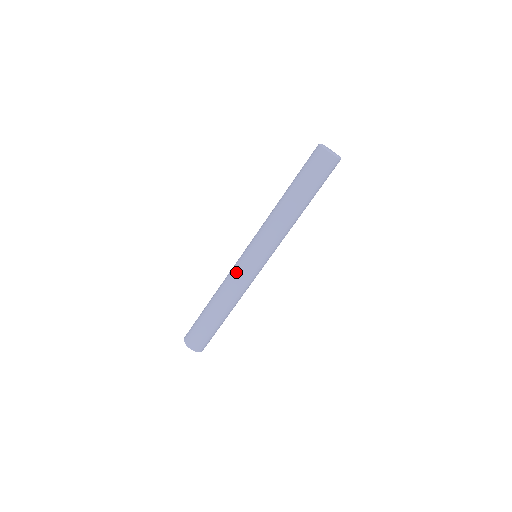
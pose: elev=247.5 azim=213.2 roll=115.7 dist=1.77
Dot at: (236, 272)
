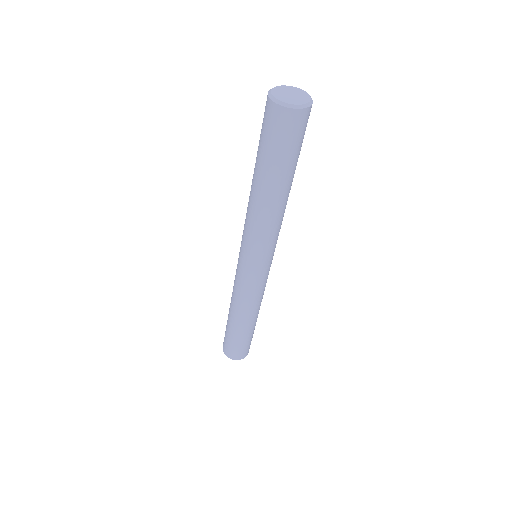
Dot at: (248, 288)
